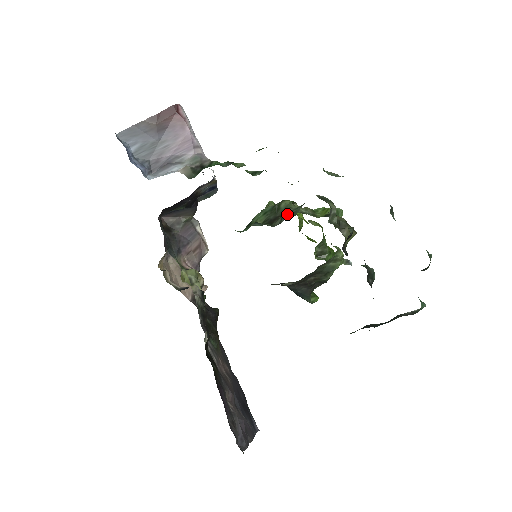
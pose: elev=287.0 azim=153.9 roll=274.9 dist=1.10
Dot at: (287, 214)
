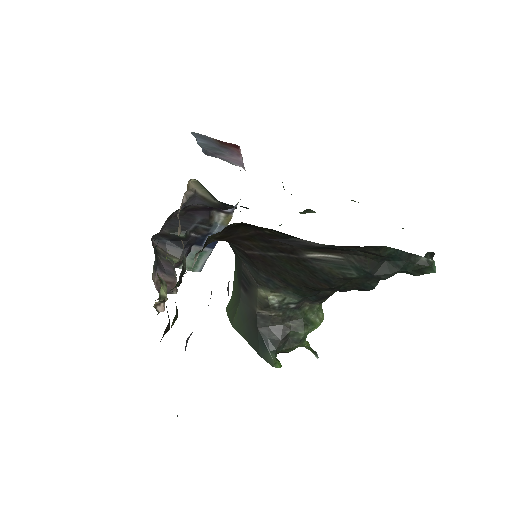
Dot at: occluded
